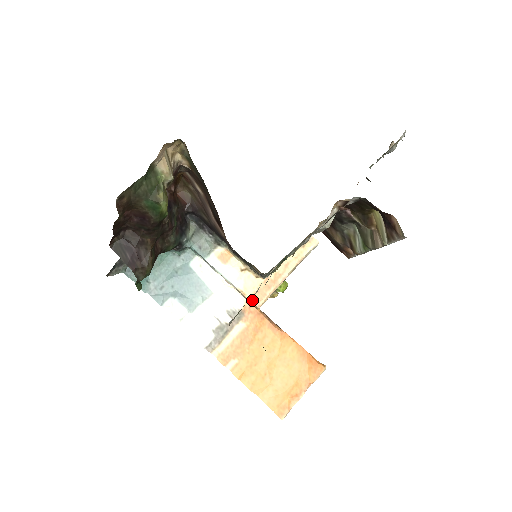
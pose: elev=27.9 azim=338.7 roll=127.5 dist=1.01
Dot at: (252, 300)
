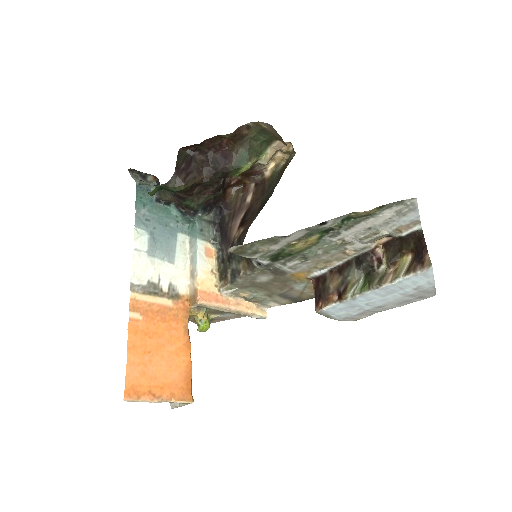
Dot at: (200, 293)
